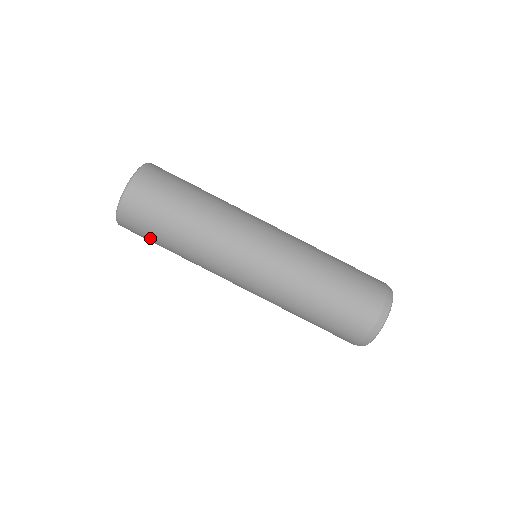
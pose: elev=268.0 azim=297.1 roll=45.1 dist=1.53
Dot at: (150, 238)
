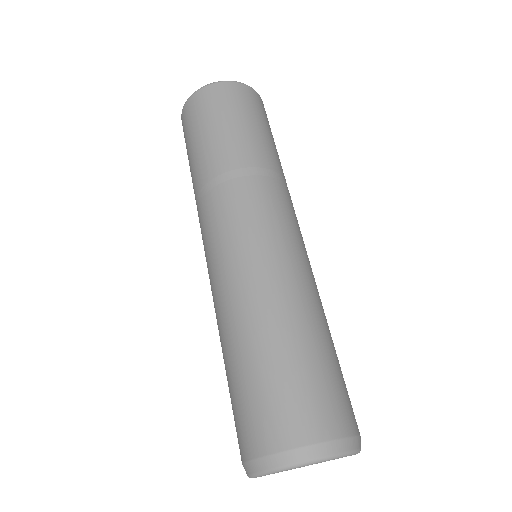
Dot at: (192, 136)
